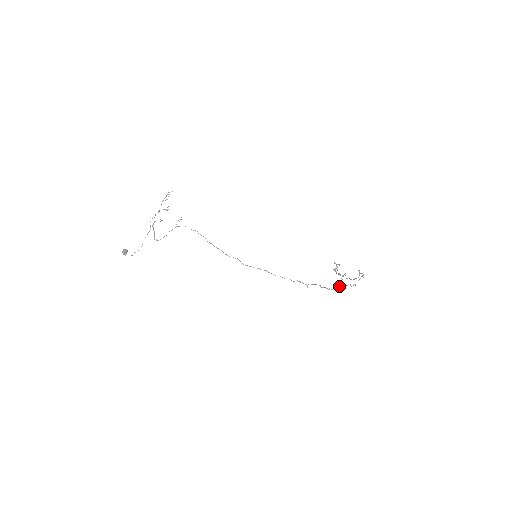
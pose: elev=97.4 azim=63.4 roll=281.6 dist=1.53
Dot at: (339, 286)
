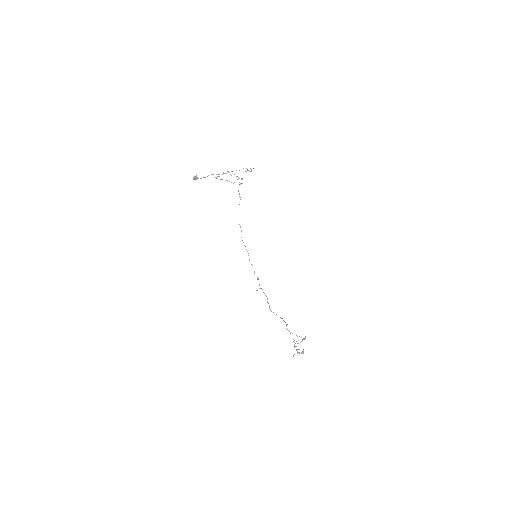
Dot at: occluded
